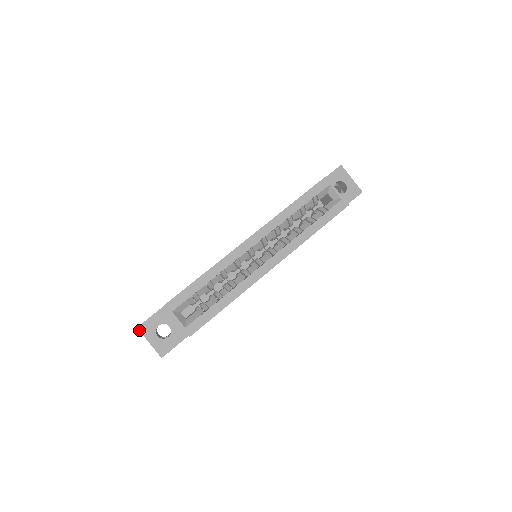
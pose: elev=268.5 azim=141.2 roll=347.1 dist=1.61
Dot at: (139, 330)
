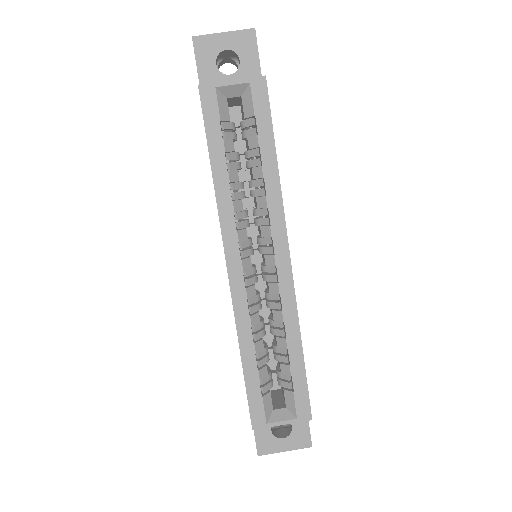
Dot at: occluded
